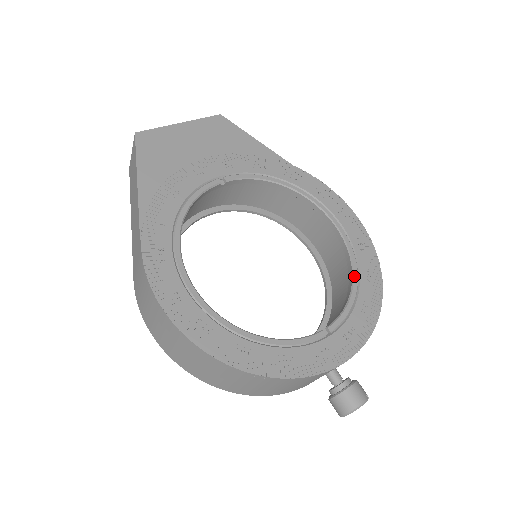
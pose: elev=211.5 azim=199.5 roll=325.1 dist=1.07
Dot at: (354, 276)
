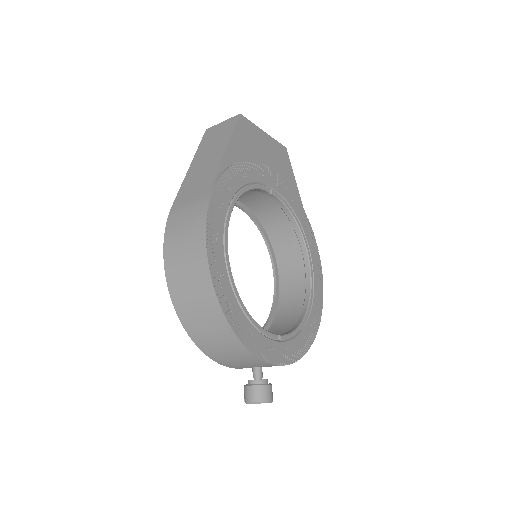
Dot at: (306, 316)
